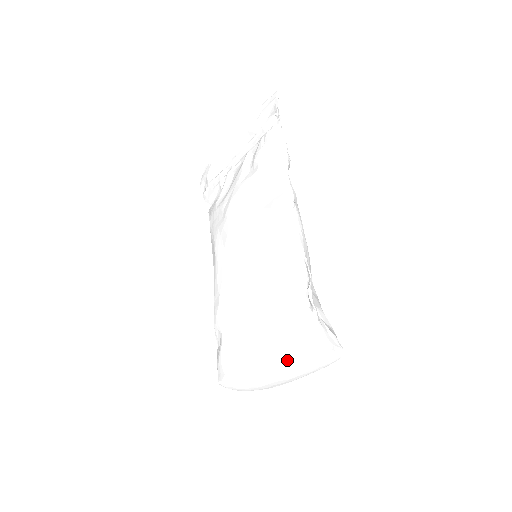
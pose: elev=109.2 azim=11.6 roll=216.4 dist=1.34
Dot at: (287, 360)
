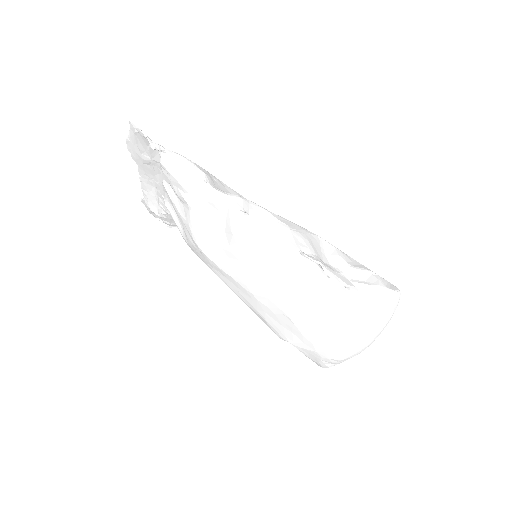
Dot at: (360, 340)
